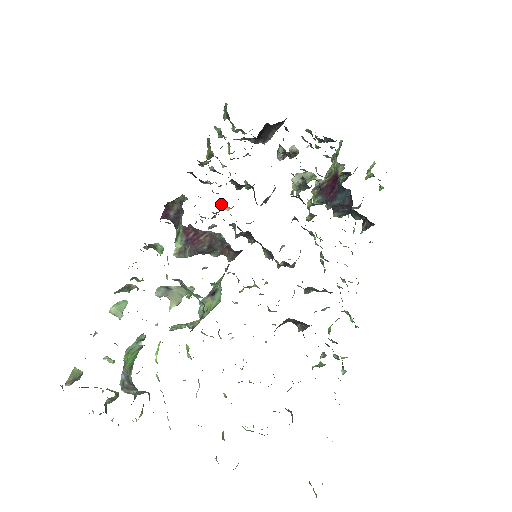
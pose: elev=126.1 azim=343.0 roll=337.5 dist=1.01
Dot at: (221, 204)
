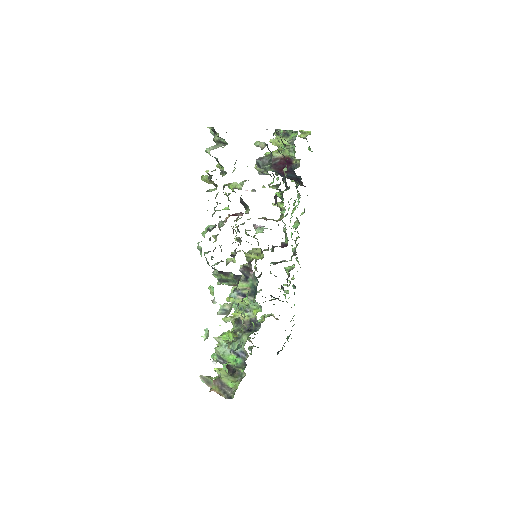
Dot at: occluded
